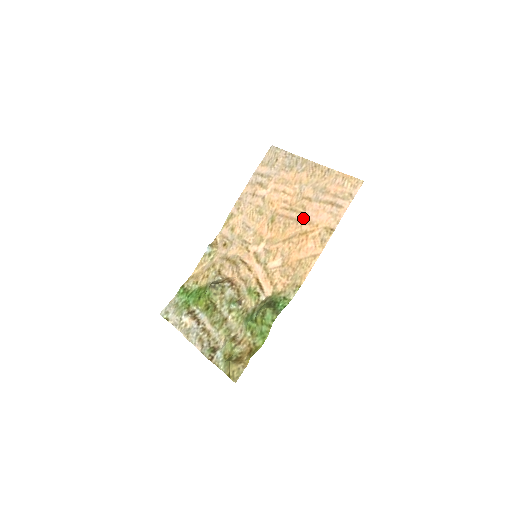
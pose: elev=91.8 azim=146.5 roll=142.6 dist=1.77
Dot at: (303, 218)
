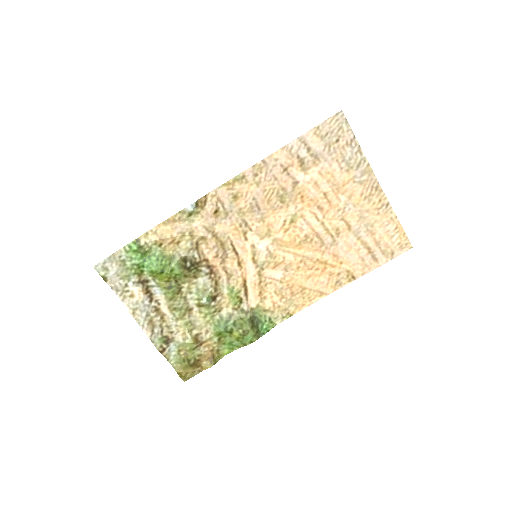
Dot at: (331, 244)
